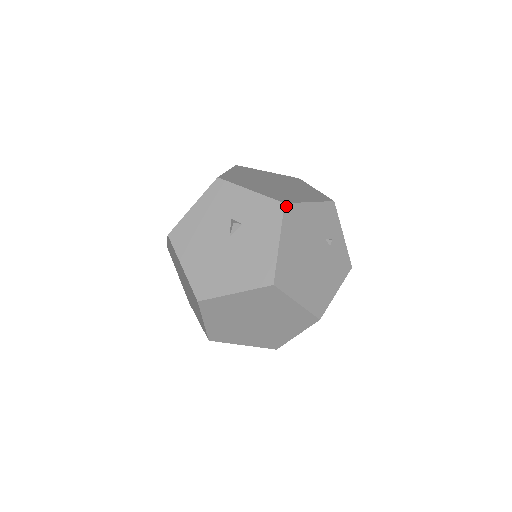
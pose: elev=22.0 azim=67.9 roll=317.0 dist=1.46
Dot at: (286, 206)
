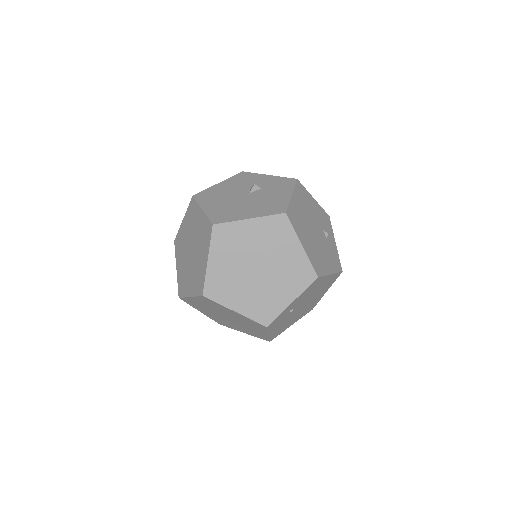
Dot at: (298, 181)
